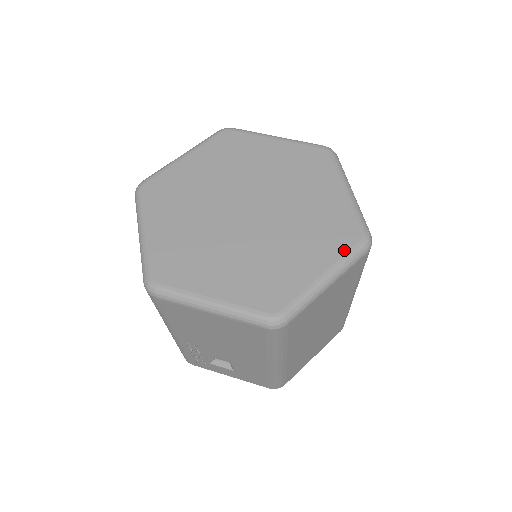
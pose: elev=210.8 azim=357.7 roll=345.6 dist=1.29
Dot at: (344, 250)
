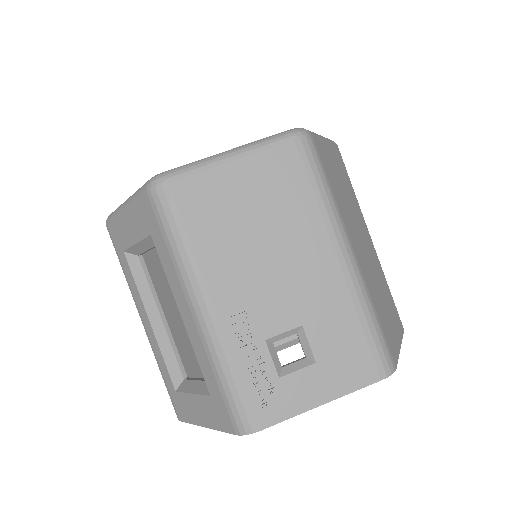
Dot at: occluded
